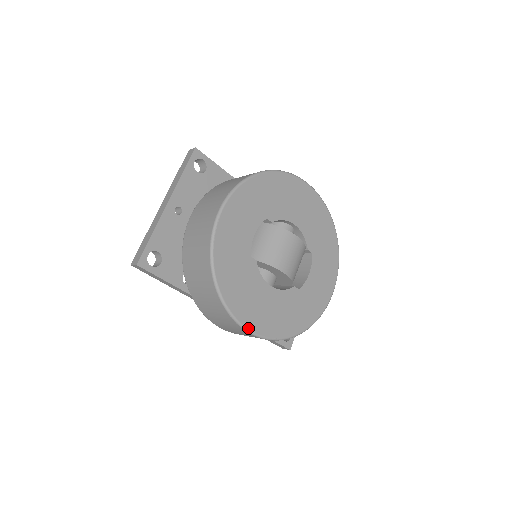
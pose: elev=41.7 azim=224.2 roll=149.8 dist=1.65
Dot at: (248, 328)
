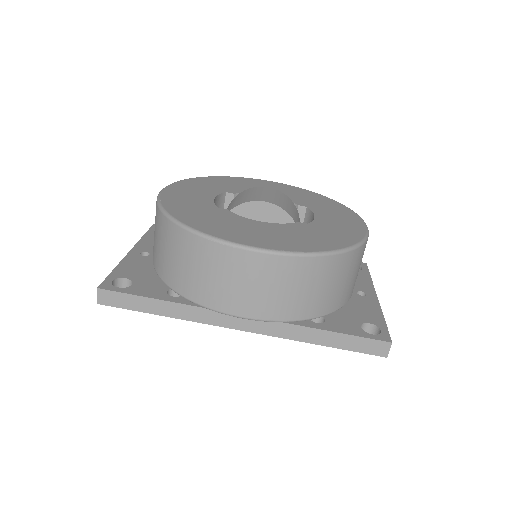
Dot at: (244, 244)
